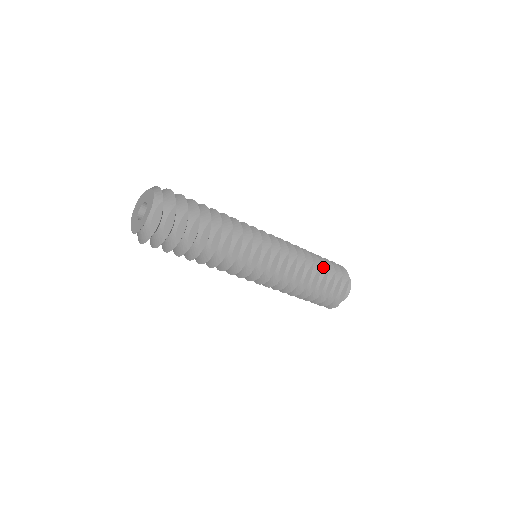
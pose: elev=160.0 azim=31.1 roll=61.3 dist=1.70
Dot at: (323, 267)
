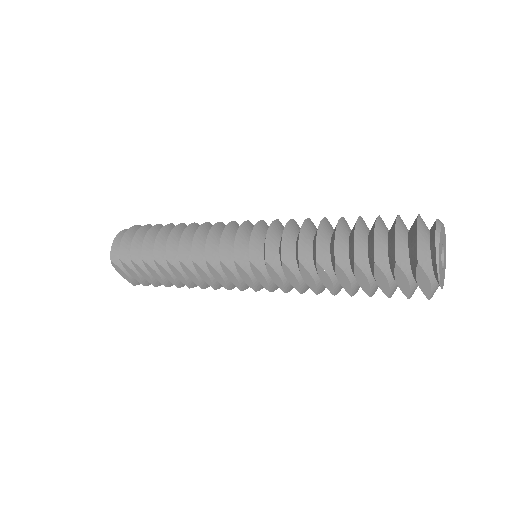
Dot at: (351, 255)
